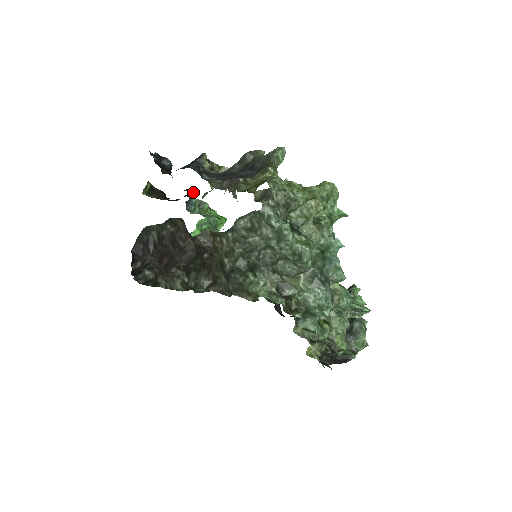
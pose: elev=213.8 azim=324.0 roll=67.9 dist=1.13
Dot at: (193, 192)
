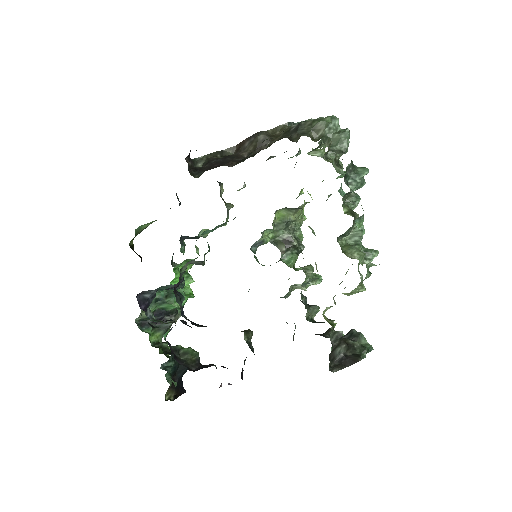
Dot at: occluded
